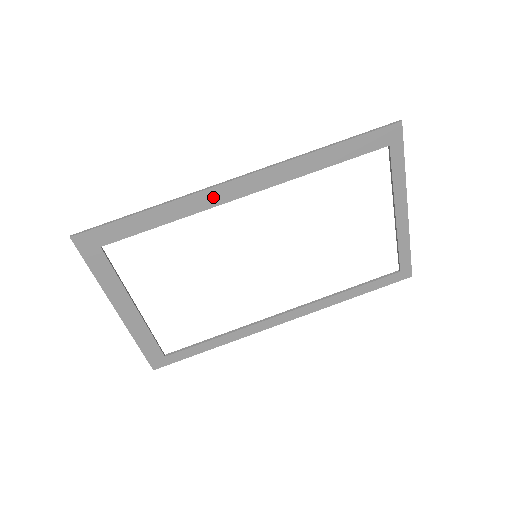
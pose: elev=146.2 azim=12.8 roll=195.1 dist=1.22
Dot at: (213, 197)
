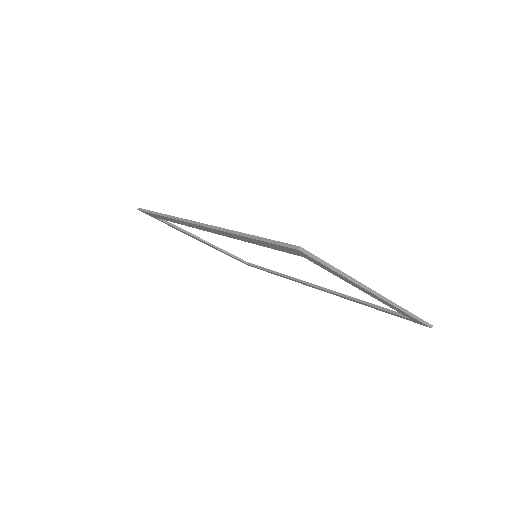
Dot at: (190, 225)
